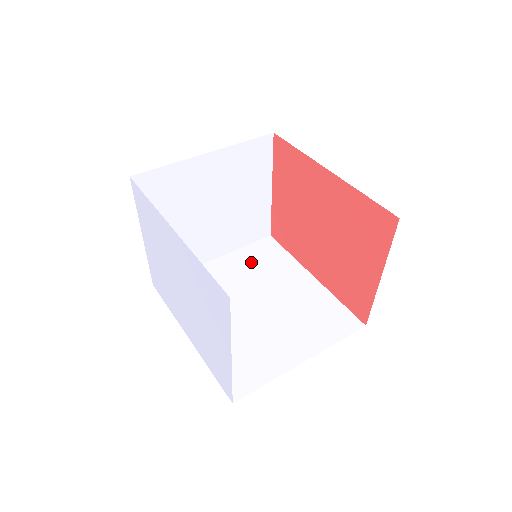
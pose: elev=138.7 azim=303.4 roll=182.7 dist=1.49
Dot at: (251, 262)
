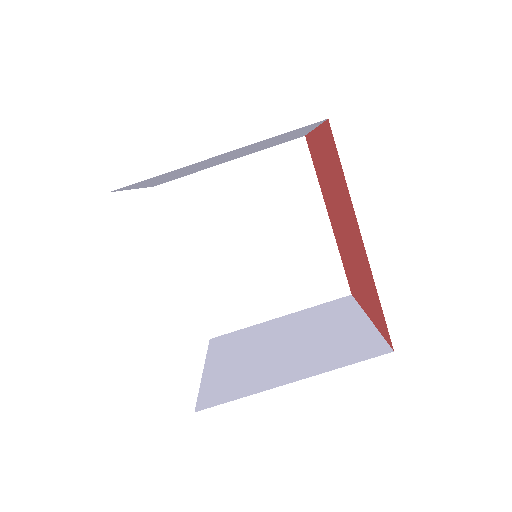
Dot at: (268, 179)
